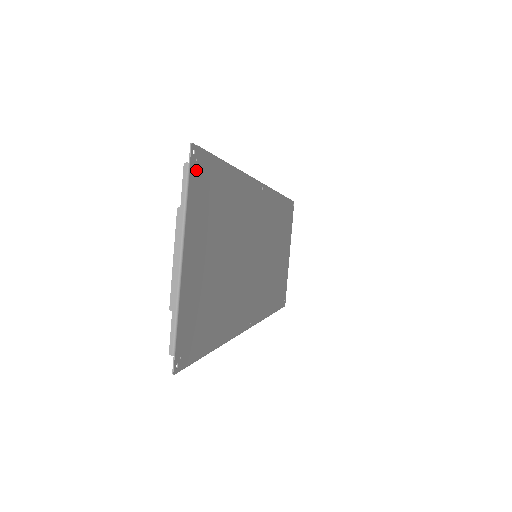
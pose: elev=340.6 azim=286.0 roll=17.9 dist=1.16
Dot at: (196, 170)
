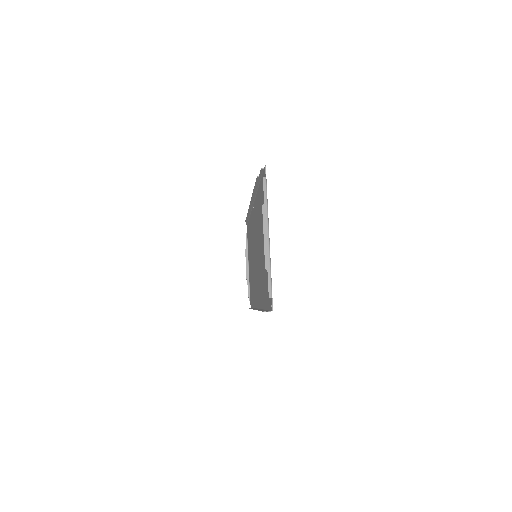
Dot at: occluded
